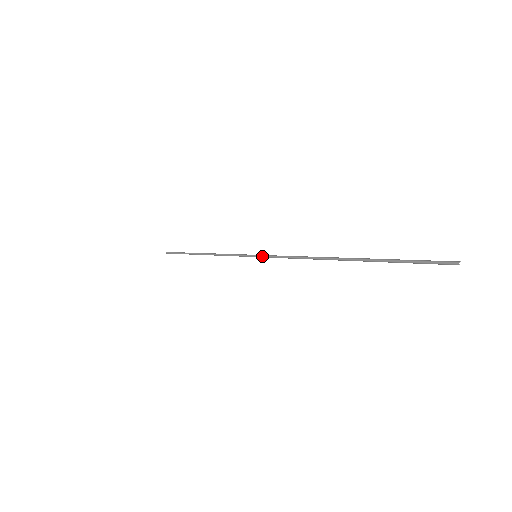
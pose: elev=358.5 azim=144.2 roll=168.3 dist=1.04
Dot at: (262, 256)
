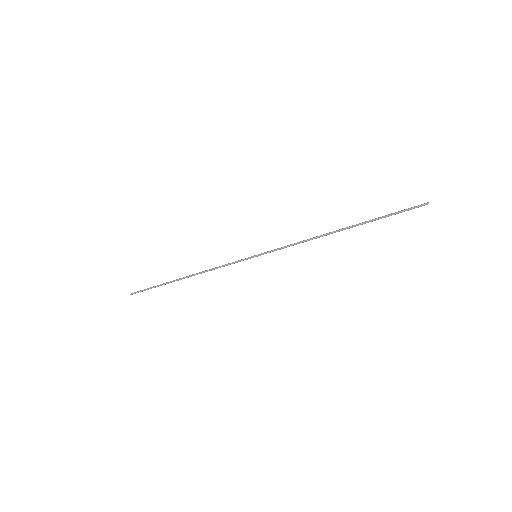
Dot at: (264, 253)
